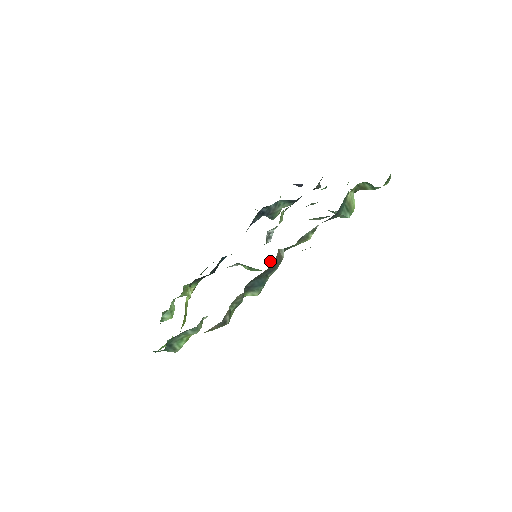
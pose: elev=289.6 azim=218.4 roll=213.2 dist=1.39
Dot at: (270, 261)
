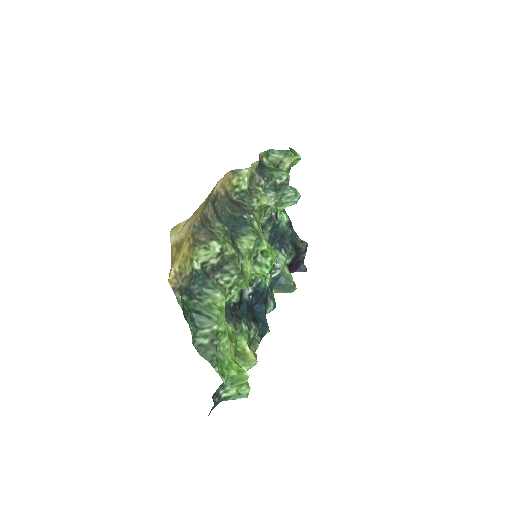
Dot at: occluded
